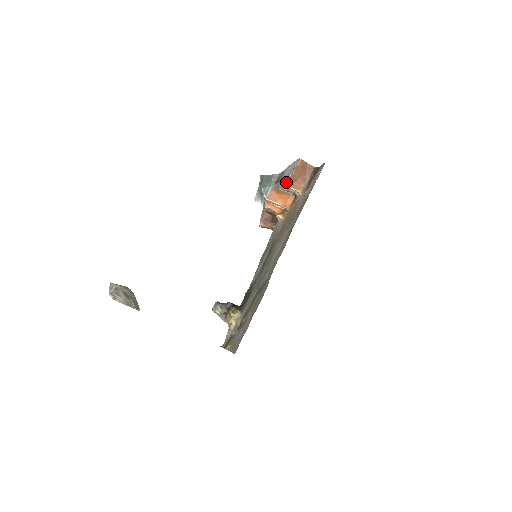
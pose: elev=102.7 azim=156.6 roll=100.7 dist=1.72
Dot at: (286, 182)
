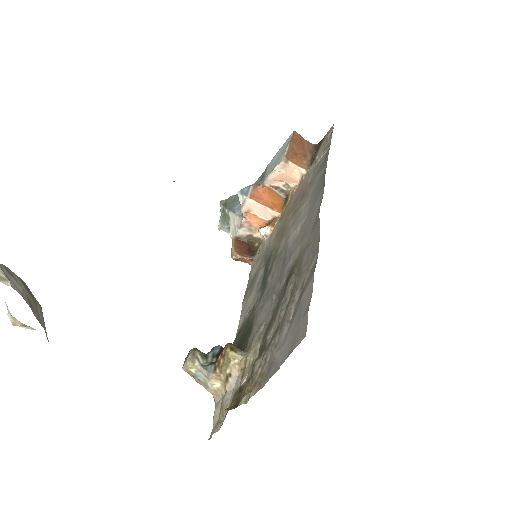
Dot at: (284, 154)
